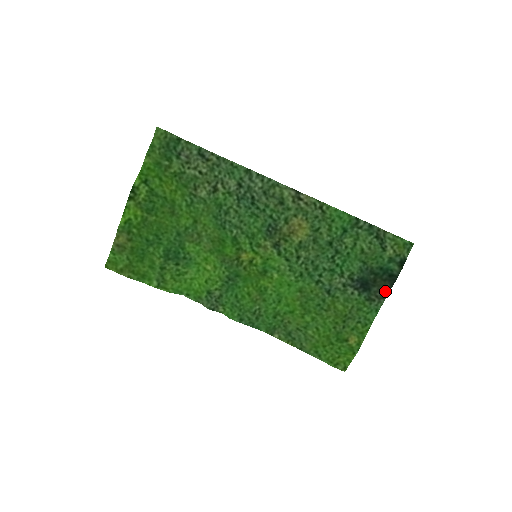
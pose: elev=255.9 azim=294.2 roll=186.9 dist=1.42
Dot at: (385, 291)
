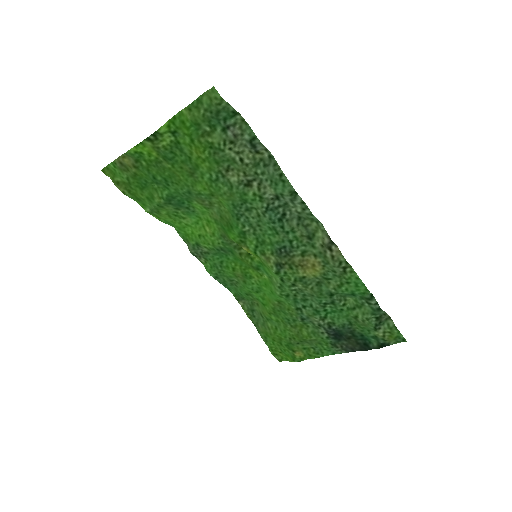
Dot at: (352, 349)
